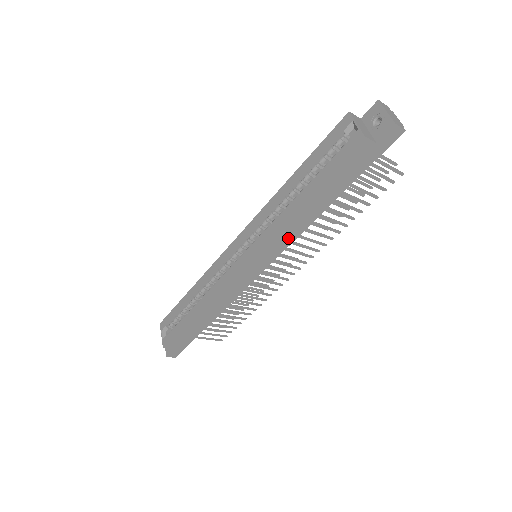
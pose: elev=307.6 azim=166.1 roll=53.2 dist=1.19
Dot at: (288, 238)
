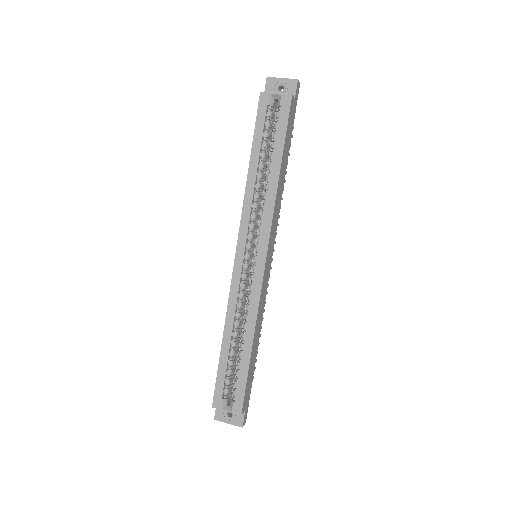
Dot at: (277, 214)
